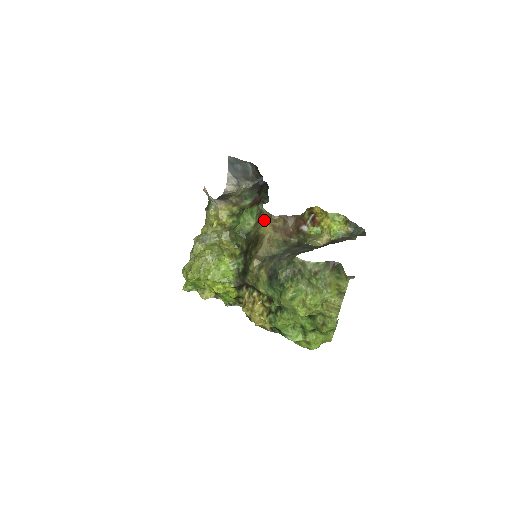
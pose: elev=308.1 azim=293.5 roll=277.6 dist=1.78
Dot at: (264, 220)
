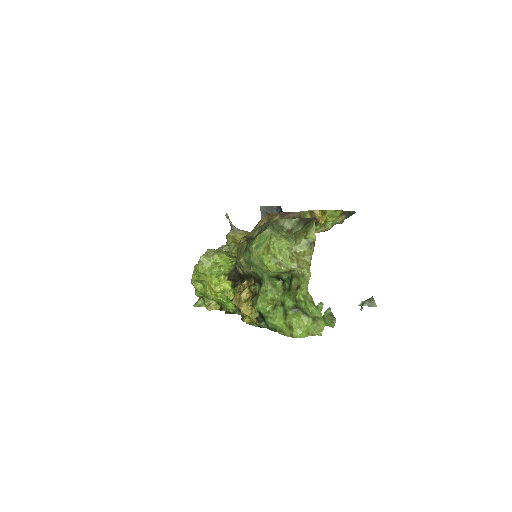
Dot at: occluded
